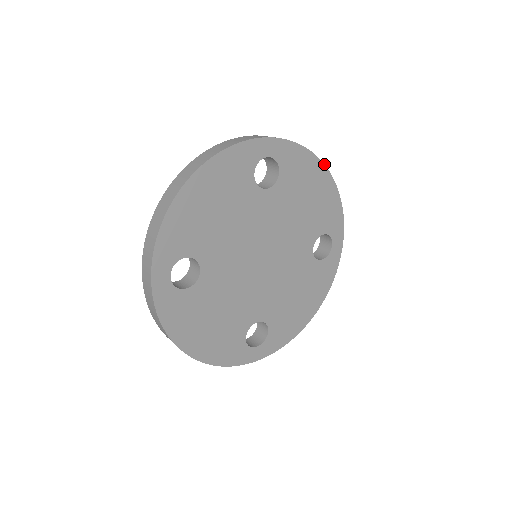
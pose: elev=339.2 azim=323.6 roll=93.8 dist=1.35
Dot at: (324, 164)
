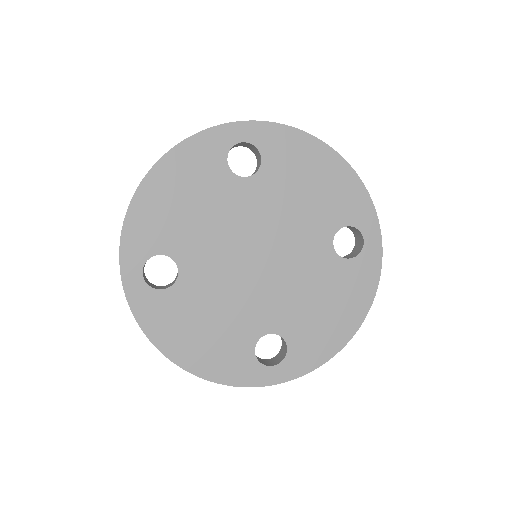
Dot at: (325, 143)
